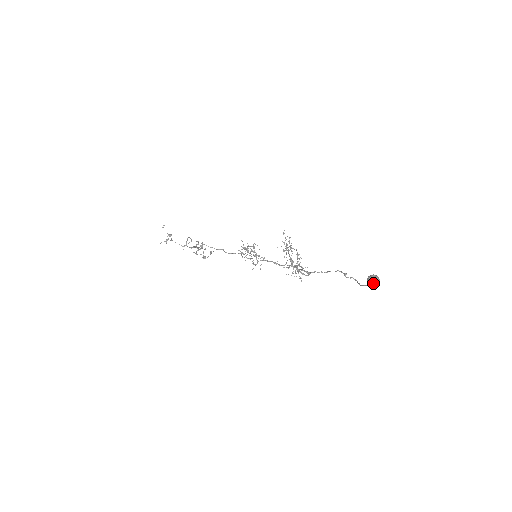
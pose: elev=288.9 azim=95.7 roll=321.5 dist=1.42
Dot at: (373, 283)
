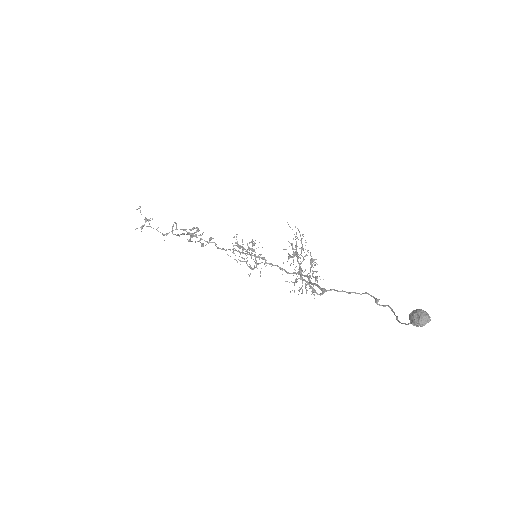
Dot at: (419, 324)
